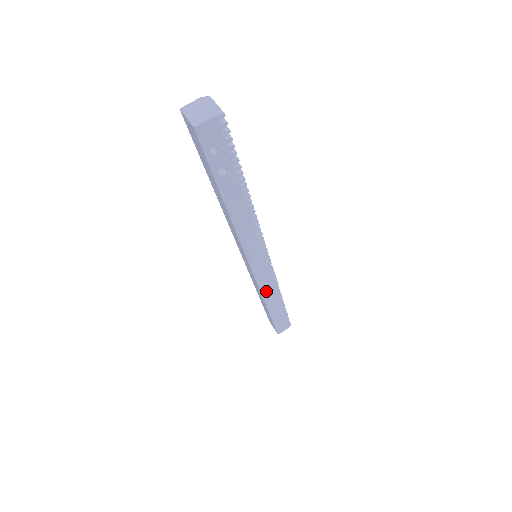
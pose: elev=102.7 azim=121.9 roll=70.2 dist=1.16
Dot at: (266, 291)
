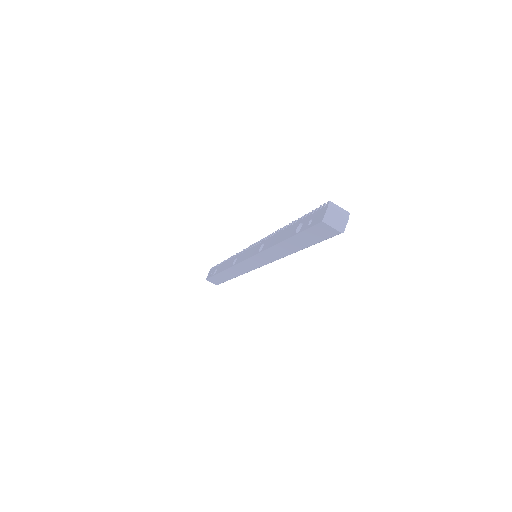
Dot at: occluded
